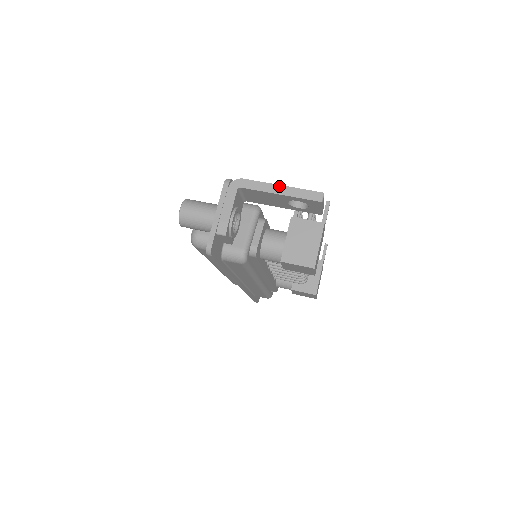
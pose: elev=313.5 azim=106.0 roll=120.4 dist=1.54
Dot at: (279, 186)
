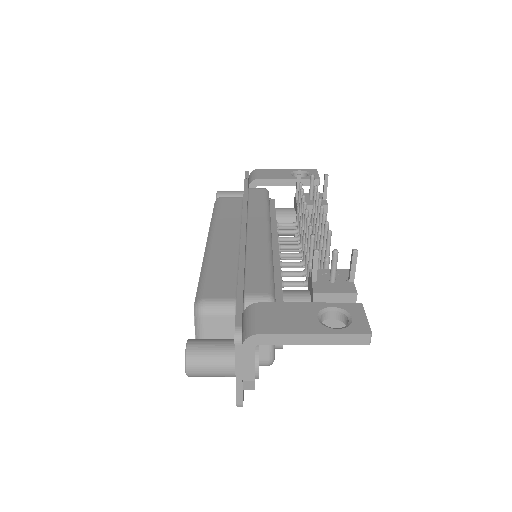
Dot at: (311, 336)
